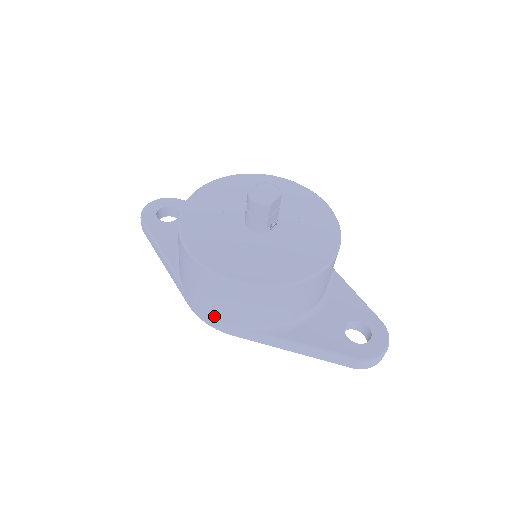
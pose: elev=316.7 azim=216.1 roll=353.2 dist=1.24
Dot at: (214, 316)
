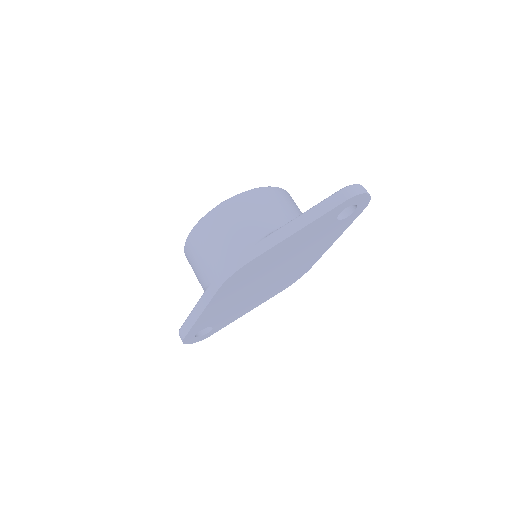
Dot at: (229, 256)
